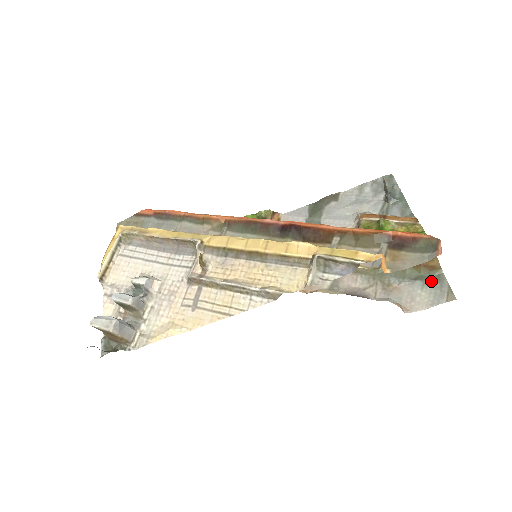
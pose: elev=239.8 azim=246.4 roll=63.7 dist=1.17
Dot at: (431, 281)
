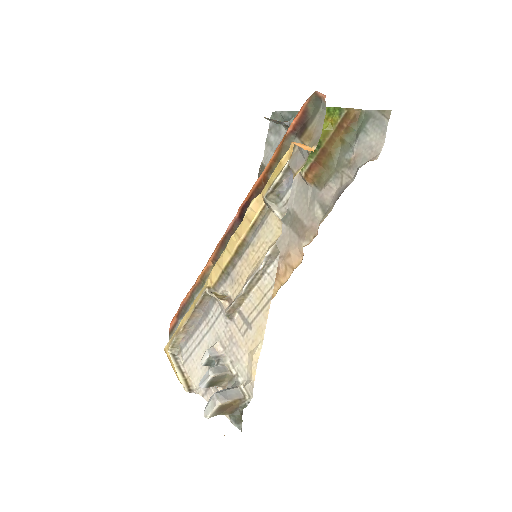
Dot at: (366, 124)
